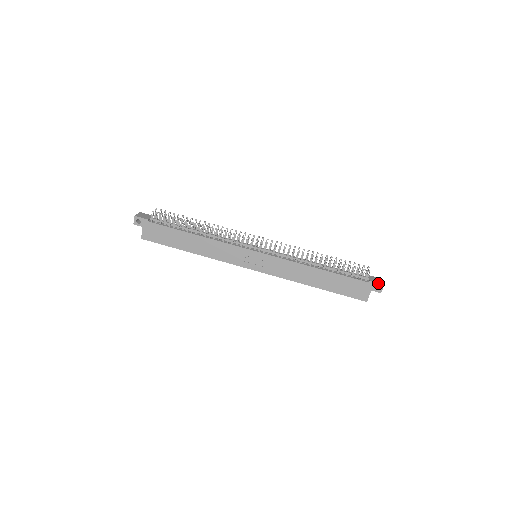
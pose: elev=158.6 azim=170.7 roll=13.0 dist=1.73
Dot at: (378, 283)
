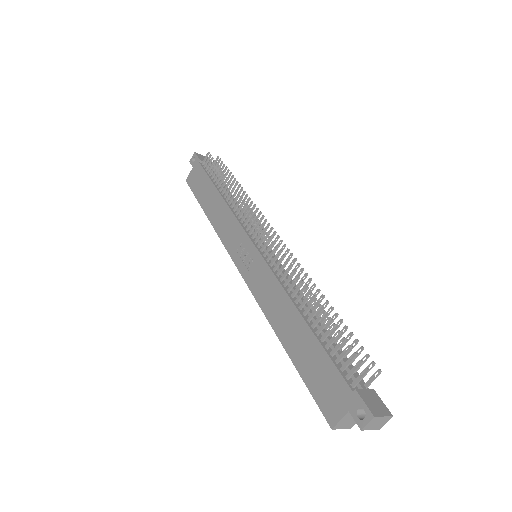
Dot at: (366, 404)
